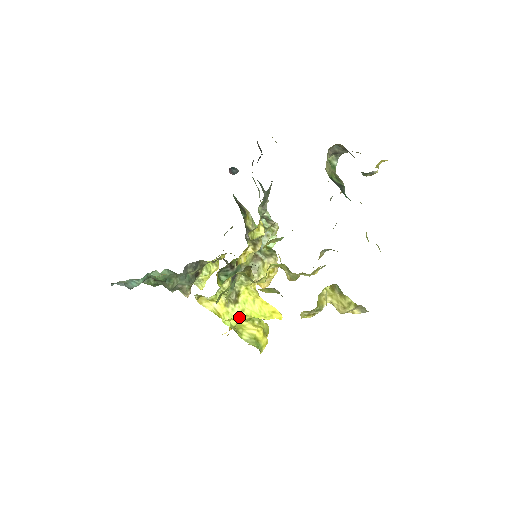
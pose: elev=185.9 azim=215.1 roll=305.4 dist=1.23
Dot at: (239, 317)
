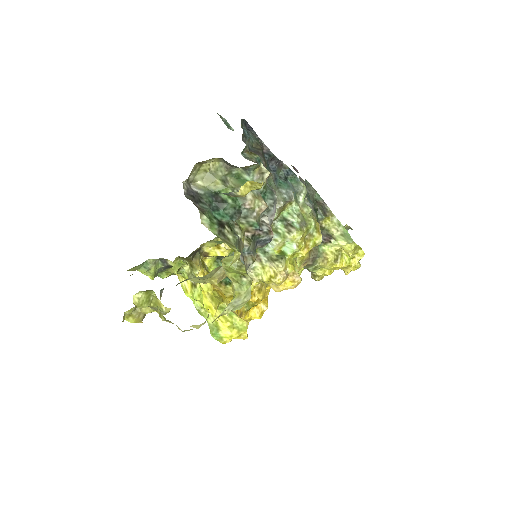
Dot at: (198, 300)
